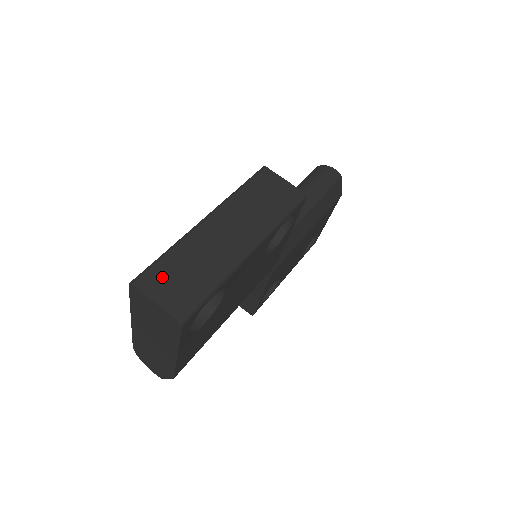
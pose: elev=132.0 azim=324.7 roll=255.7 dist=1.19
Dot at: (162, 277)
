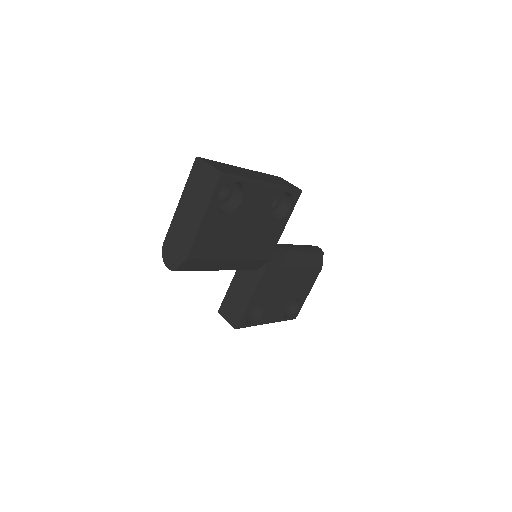
Dot at: (214, 163)
